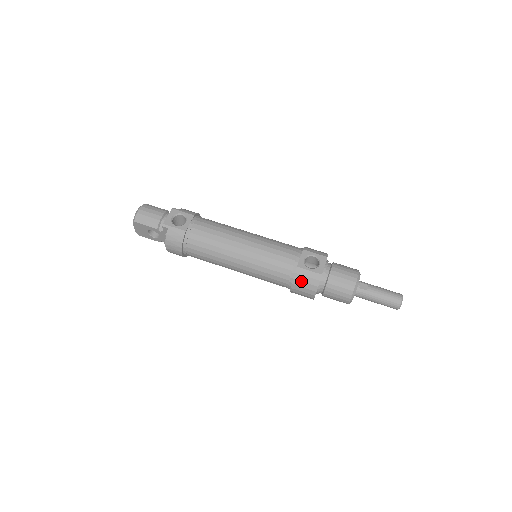
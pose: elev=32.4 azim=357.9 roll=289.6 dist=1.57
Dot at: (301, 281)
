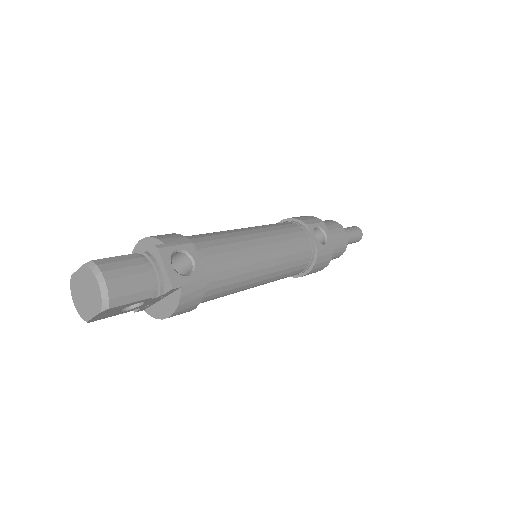
Dot at: (320, 263)
